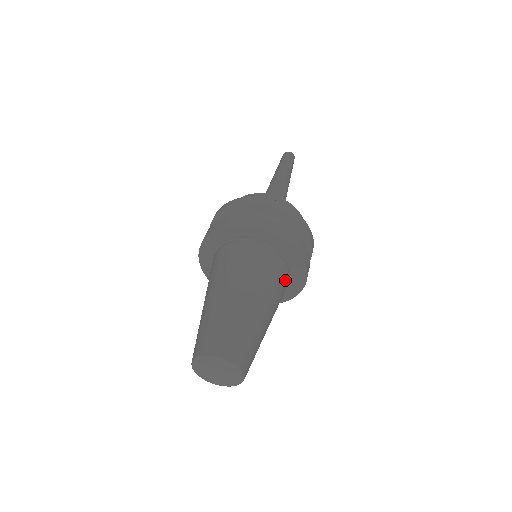
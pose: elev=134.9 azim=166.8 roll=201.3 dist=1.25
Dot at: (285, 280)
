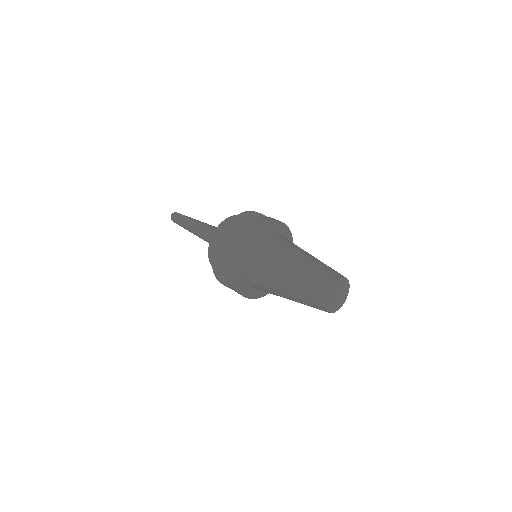
Dot at: occluded
